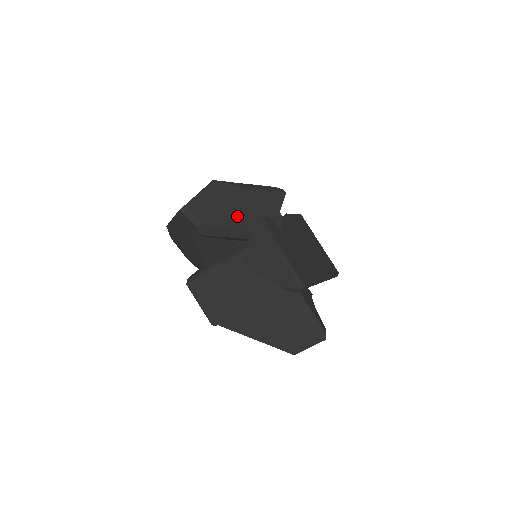
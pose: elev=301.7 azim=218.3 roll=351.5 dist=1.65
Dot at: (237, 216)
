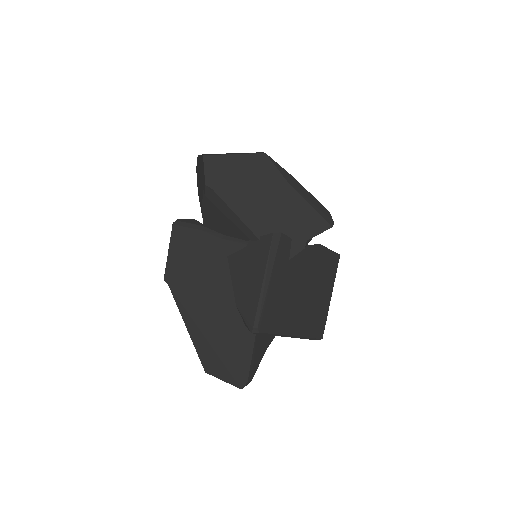
Dot at: (257, 209)
